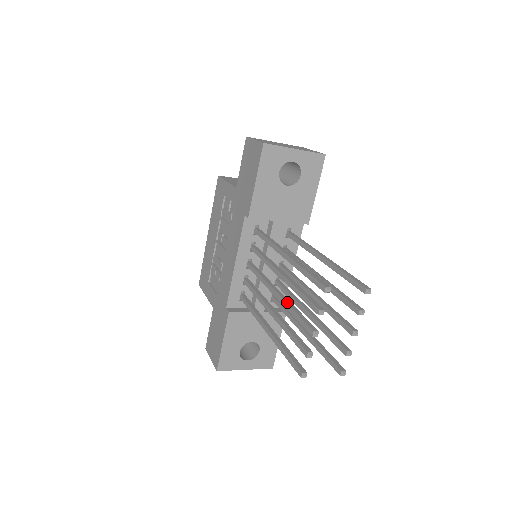
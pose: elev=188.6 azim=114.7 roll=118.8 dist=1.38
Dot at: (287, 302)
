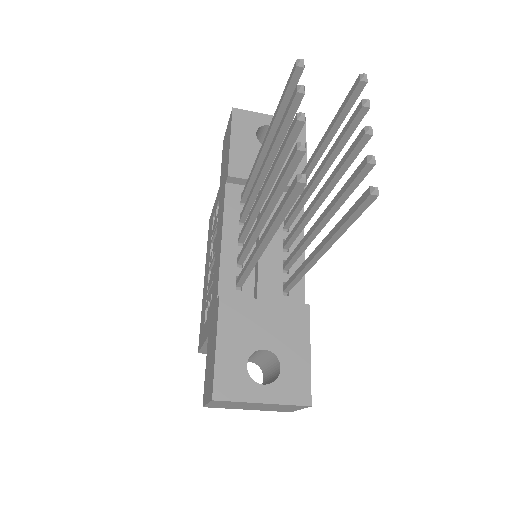
Dot at: (272, 169)
